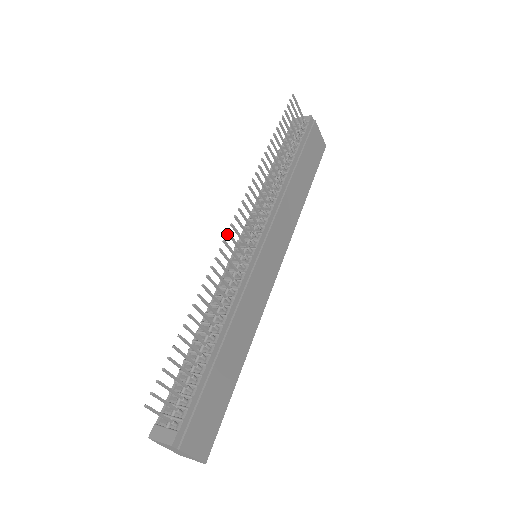
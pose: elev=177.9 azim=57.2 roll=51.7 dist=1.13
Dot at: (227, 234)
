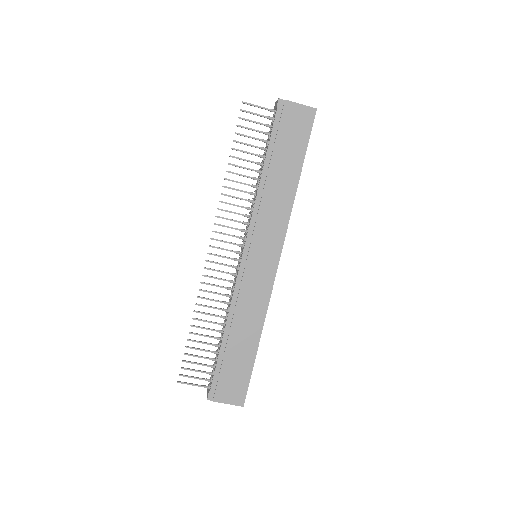
Dot at: (207, 261)
